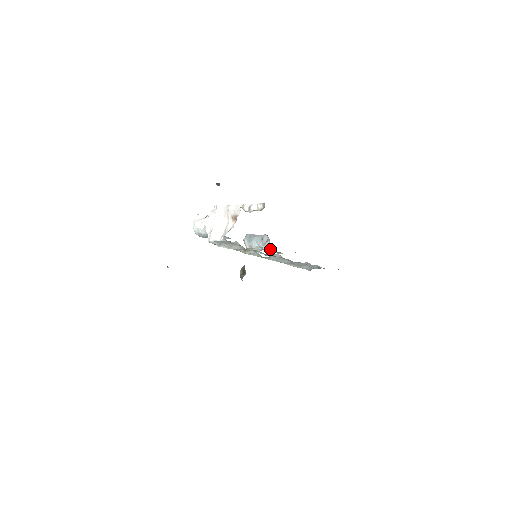
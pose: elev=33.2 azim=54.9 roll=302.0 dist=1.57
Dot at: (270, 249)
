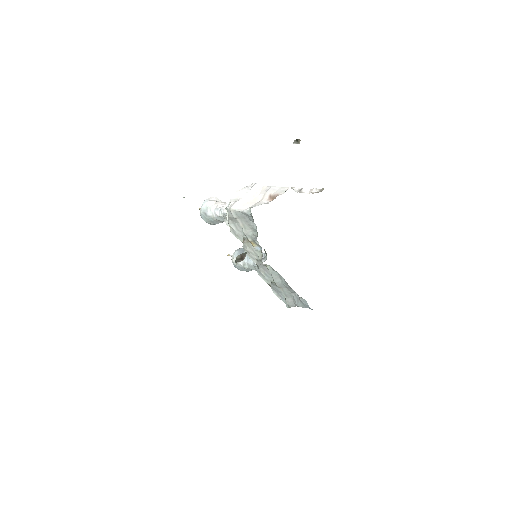
Dot at: occluded
